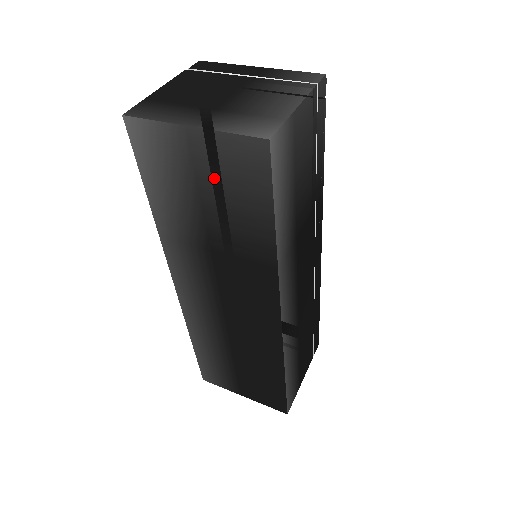
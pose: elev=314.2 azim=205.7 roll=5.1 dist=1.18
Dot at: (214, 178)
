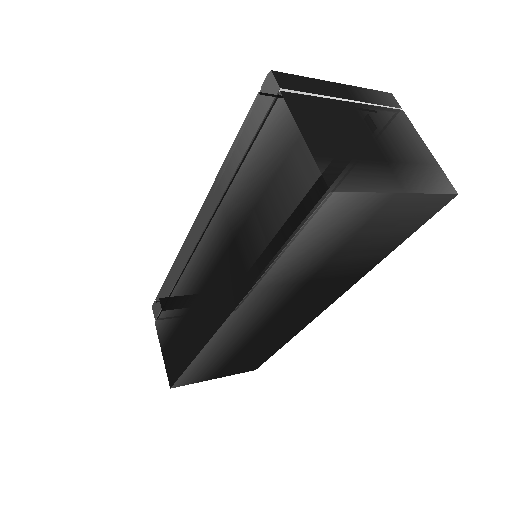
Dot at: (378, 228)
